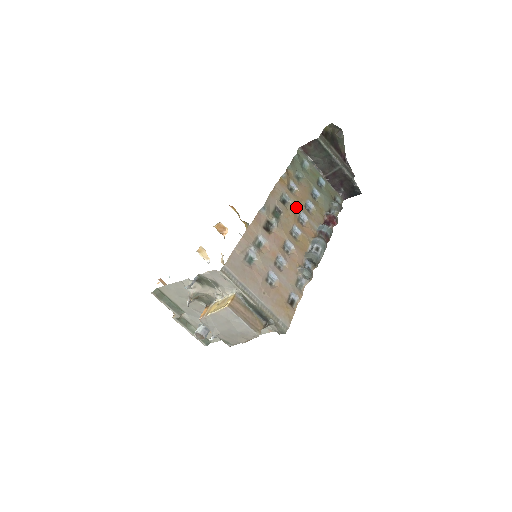
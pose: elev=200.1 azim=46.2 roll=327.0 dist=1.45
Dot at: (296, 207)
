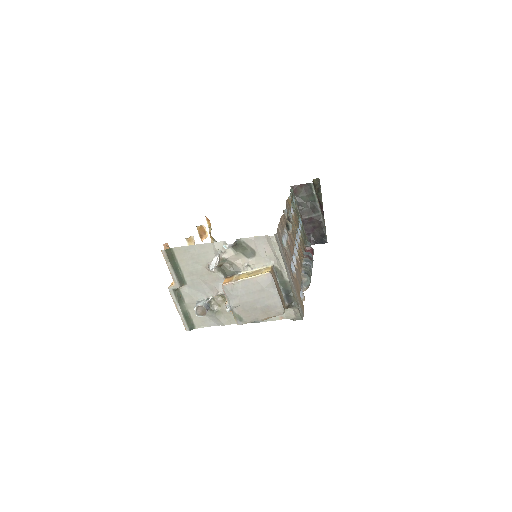
Dot at: (295, 227)
